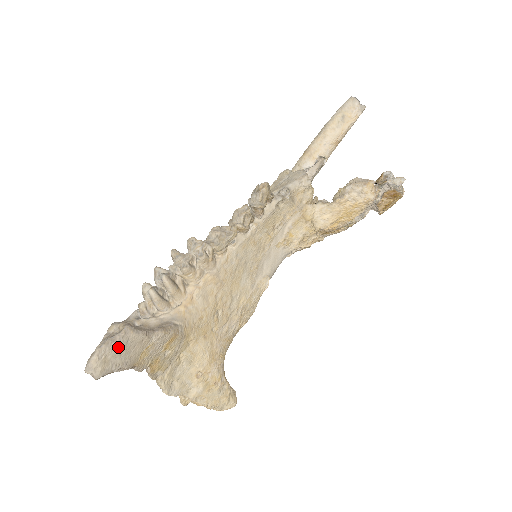
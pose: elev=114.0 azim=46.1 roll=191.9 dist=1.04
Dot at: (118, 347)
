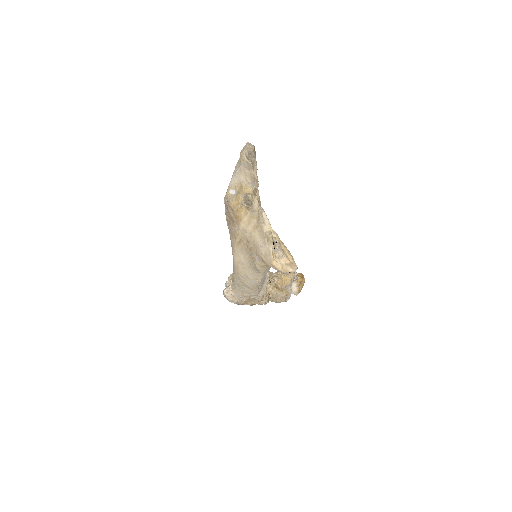
Dot at: occluded
